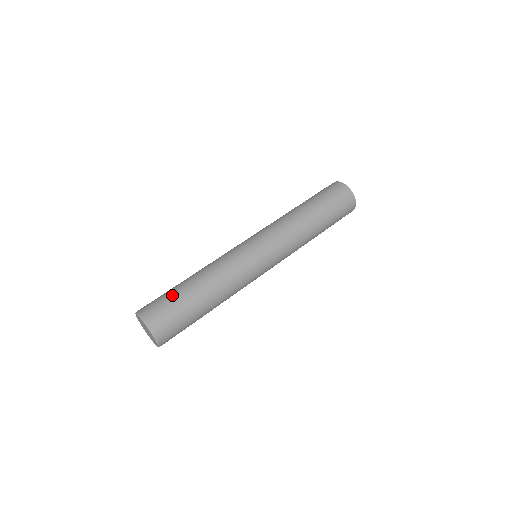
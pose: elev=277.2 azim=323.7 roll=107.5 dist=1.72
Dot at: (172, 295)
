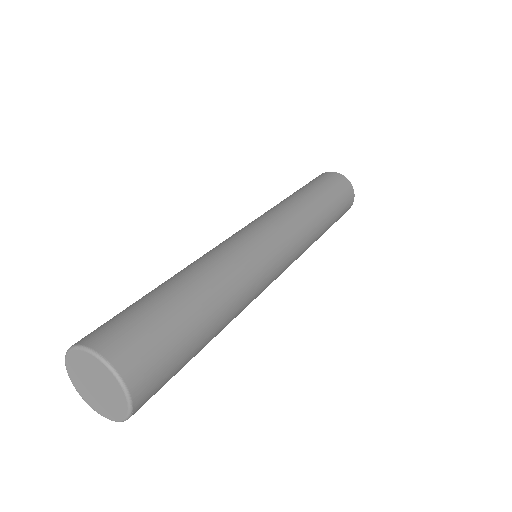
Dot at: (130, 305)
